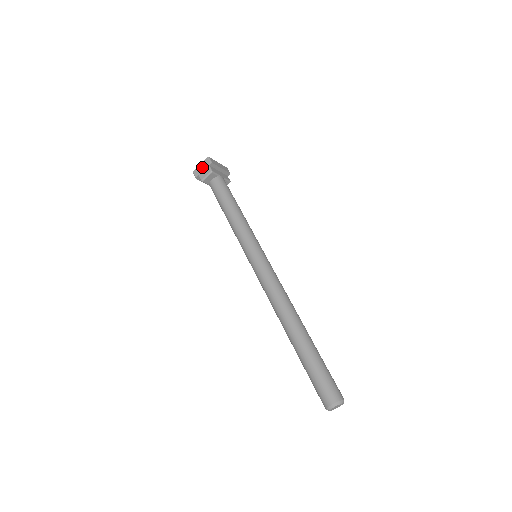
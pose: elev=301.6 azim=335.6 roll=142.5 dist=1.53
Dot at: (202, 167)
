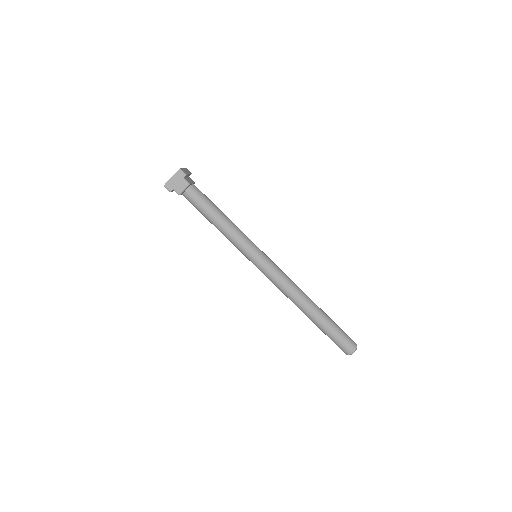
Dot at: (175, 180)
